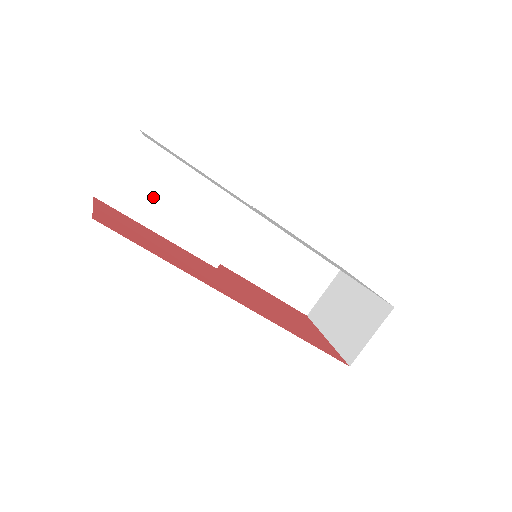
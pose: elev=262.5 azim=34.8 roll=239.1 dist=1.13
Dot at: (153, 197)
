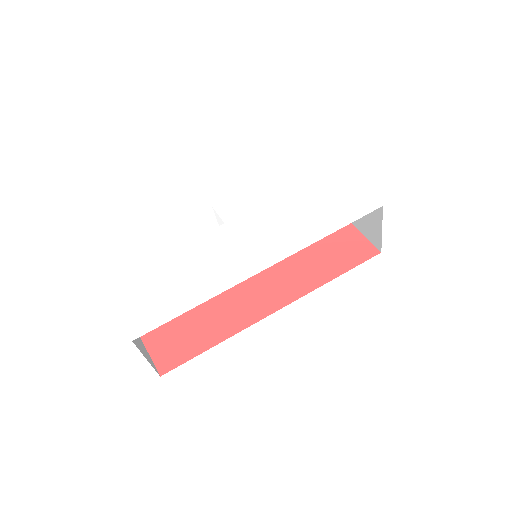
Dot at: occluded
